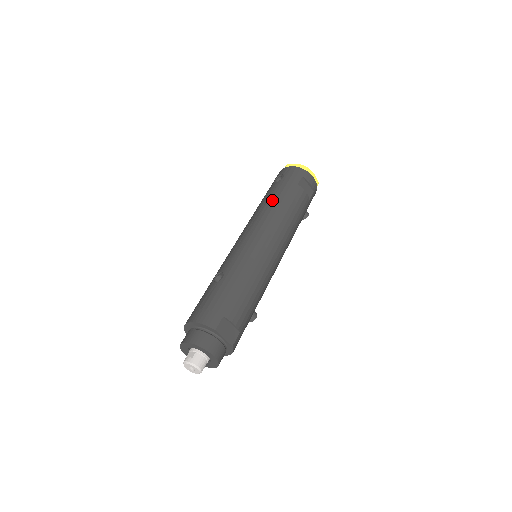
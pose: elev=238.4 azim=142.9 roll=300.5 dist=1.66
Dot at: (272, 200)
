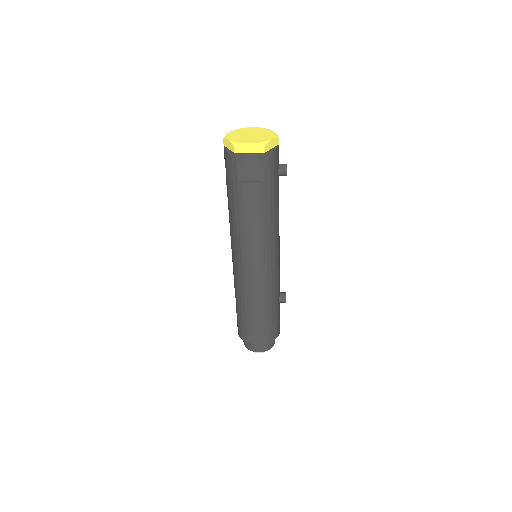
Dot at: (229, 211)
